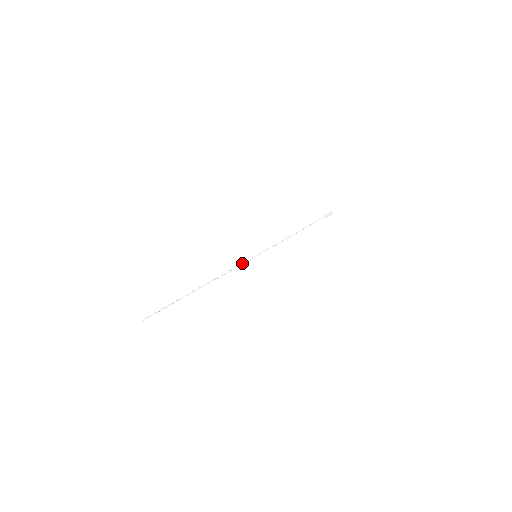
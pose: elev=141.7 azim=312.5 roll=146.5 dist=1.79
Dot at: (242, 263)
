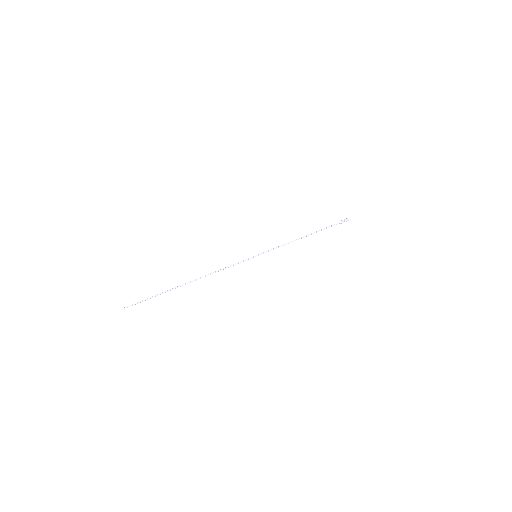
Dot at: (240, 262)
